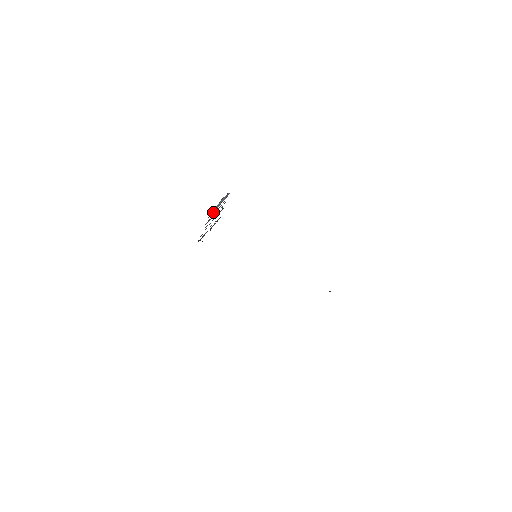
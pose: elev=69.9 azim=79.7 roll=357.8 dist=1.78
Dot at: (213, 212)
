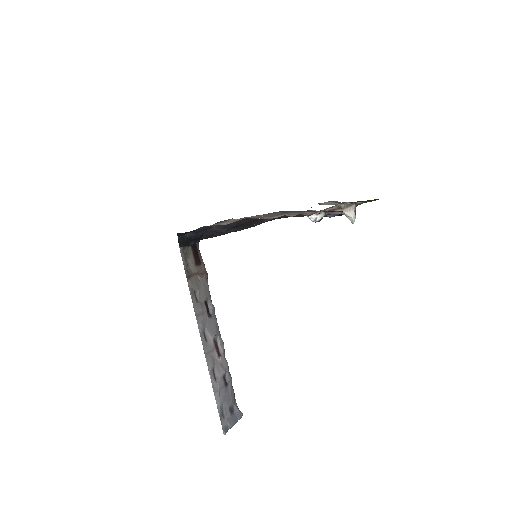
Dot at: (217, 383)
